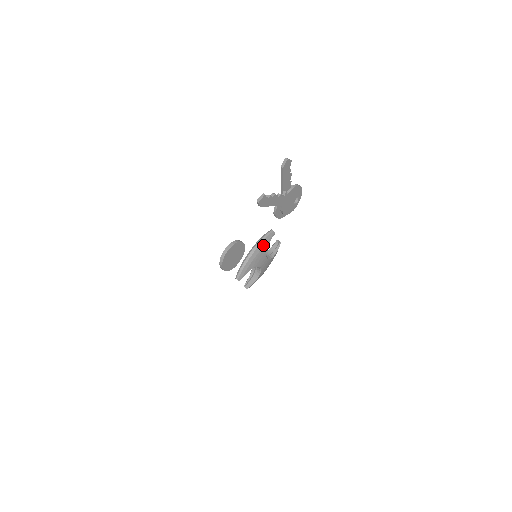
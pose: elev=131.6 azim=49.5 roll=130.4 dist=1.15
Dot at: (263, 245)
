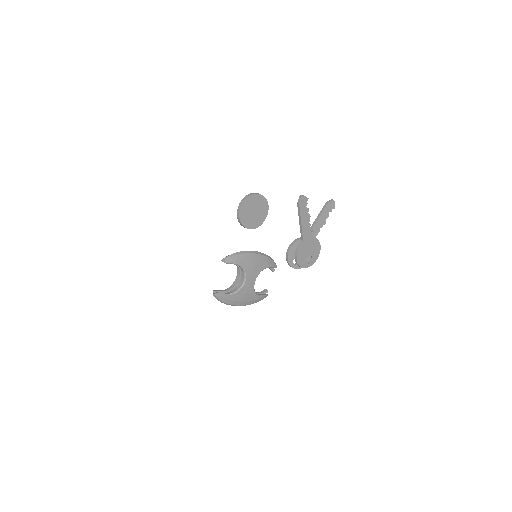
Dot at: (264, 260)
